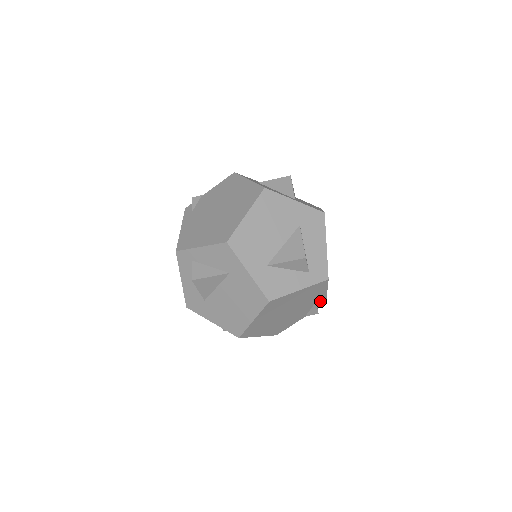
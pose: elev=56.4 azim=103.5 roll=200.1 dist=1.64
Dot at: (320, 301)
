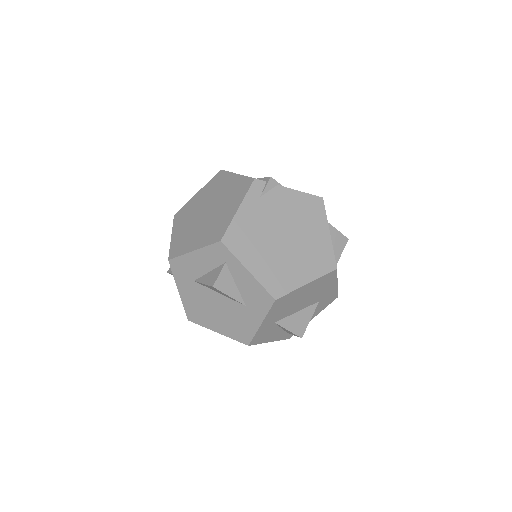
Dot at: occluded
